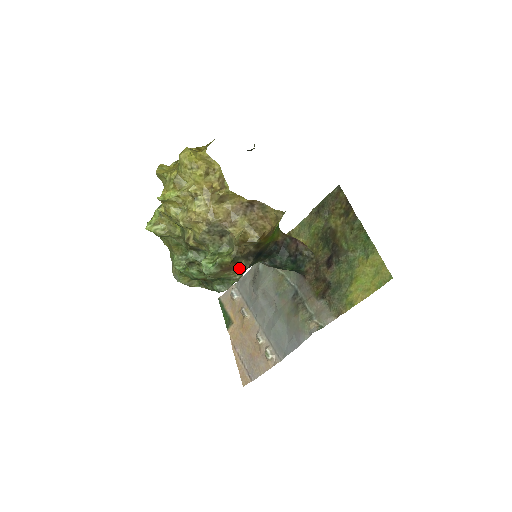
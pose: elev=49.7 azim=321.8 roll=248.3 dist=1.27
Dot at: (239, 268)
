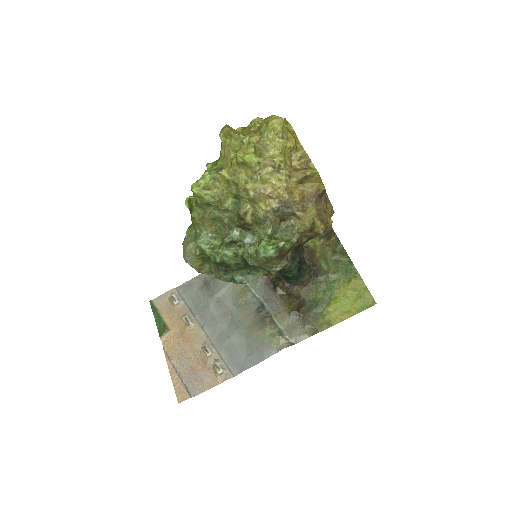
Dot at: (285, 259)
